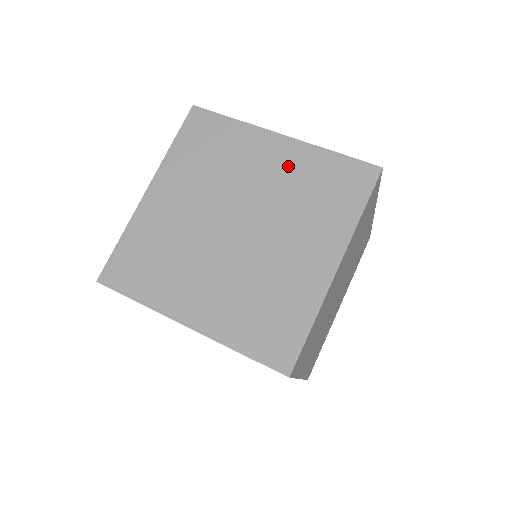
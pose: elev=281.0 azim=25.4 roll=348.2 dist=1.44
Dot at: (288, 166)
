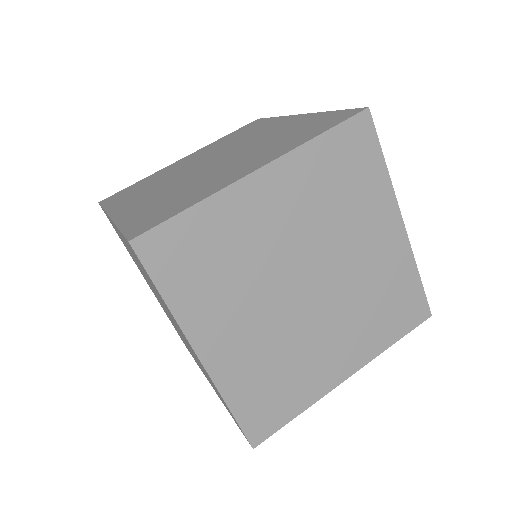
Dot at: (287, 126)
